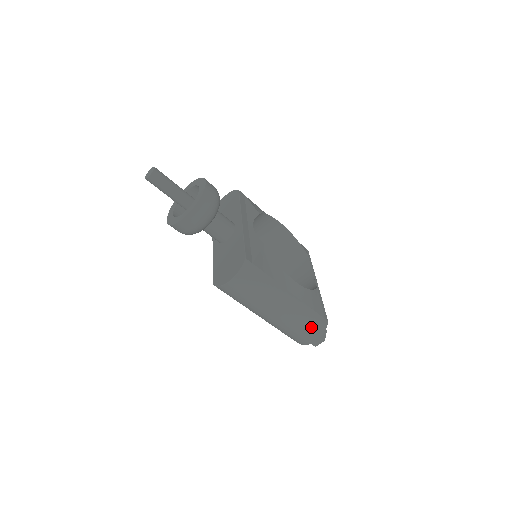
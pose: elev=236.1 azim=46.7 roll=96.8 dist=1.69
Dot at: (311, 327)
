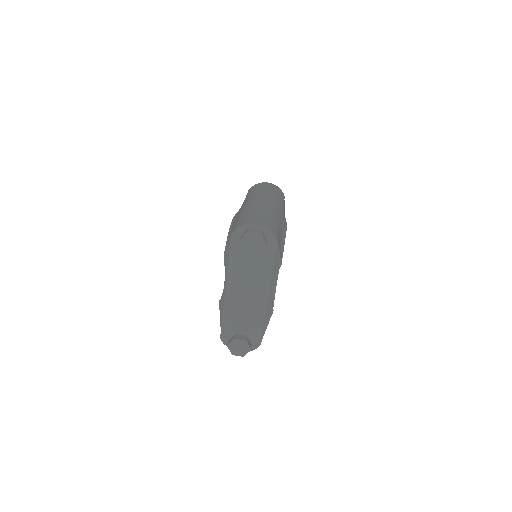
Dot at: (269, 221)
